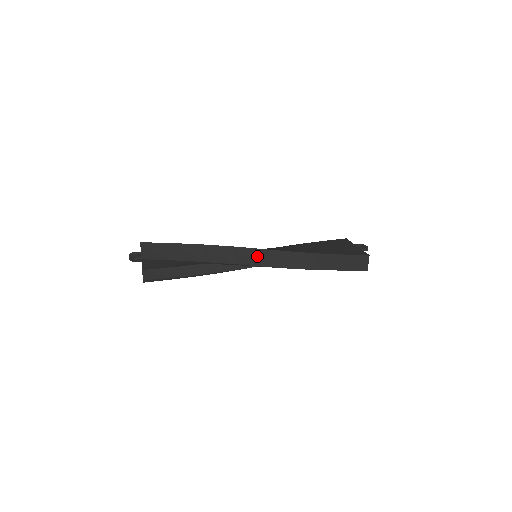
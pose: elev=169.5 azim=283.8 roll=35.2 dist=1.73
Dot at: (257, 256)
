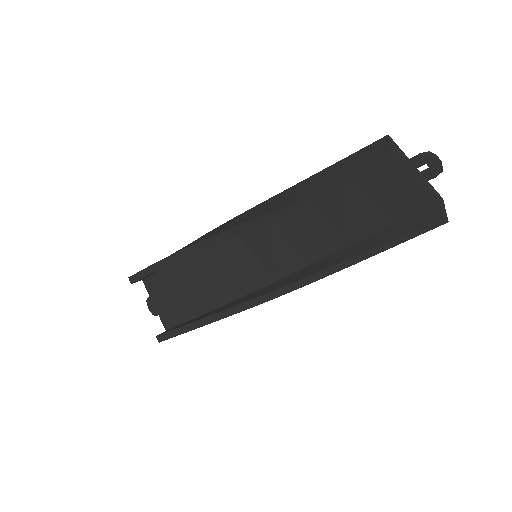
Dot at: (222, 228)
